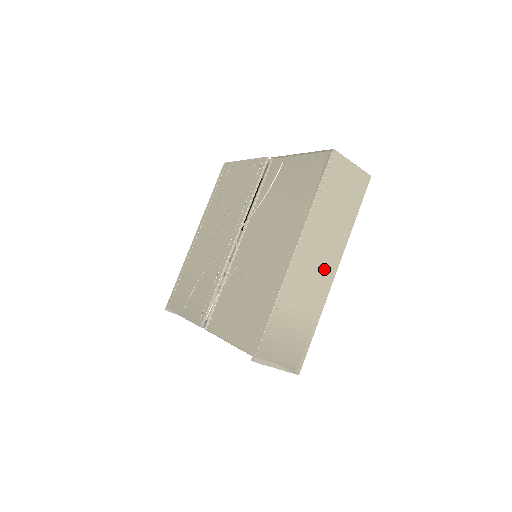
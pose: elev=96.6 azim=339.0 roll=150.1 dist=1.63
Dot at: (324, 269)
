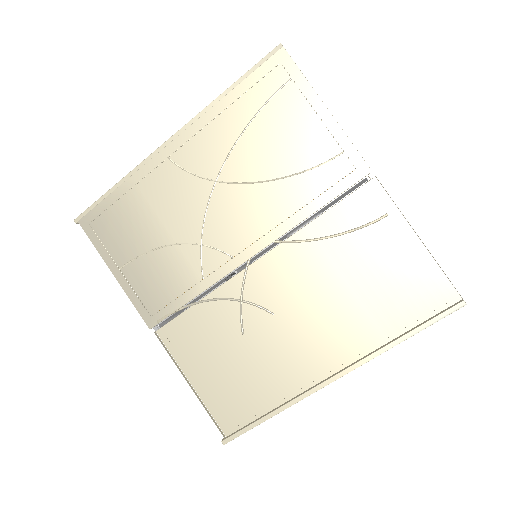
Dot at: occluded
